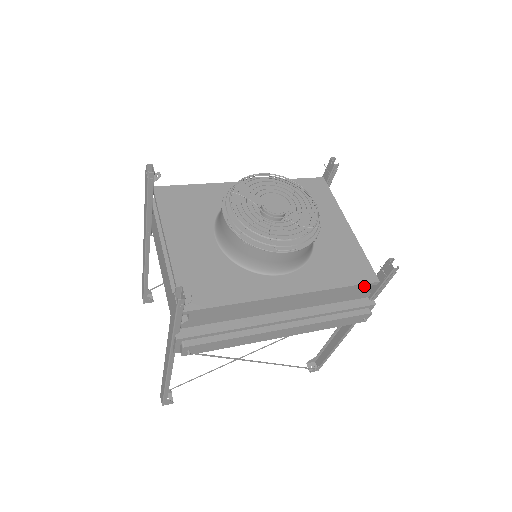
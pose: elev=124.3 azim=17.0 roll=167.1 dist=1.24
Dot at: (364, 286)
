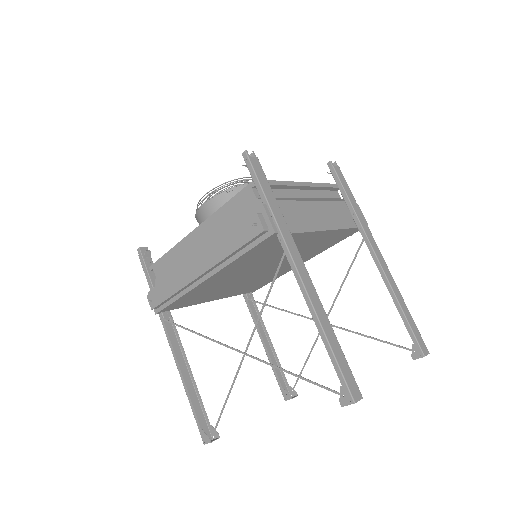
Dot at: (246, 193)
